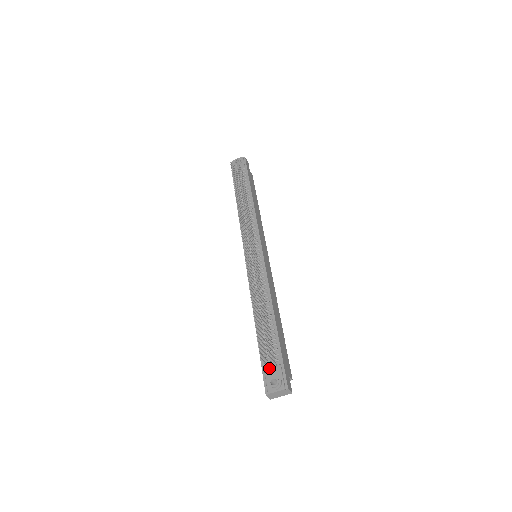
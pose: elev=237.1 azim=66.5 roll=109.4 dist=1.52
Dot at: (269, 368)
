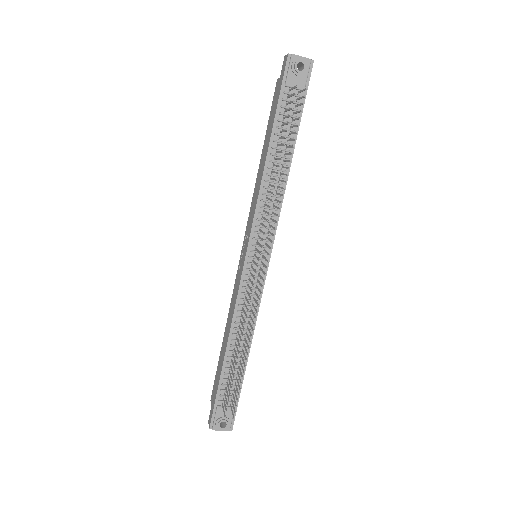
Dot at: occluded
